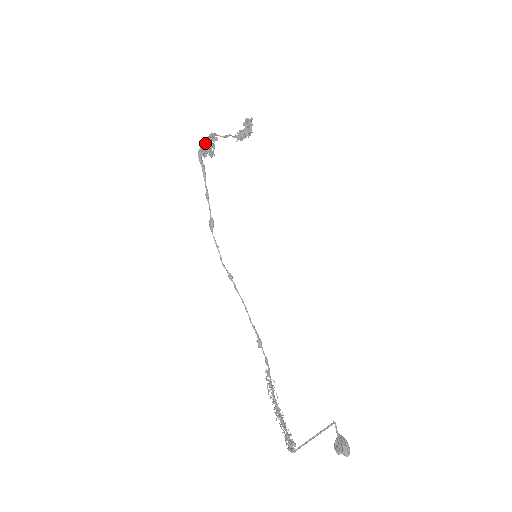
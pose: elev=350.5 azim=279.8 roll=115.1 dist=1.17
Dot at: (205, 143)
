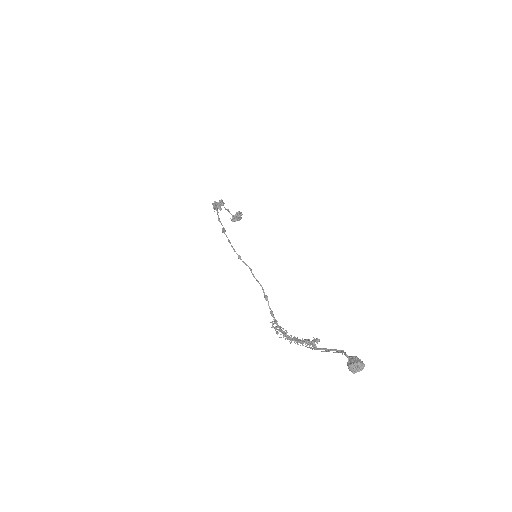
Dot at: (217, 202)
